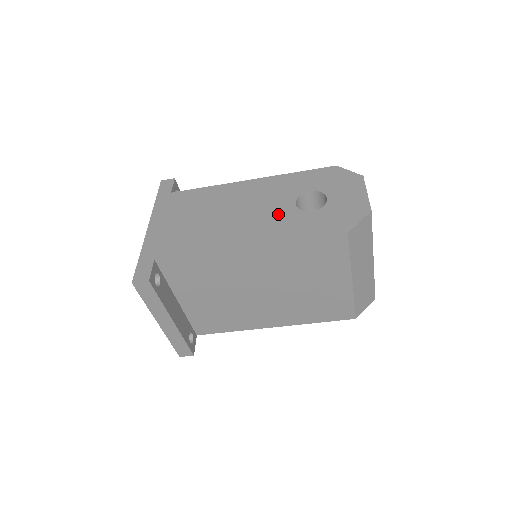
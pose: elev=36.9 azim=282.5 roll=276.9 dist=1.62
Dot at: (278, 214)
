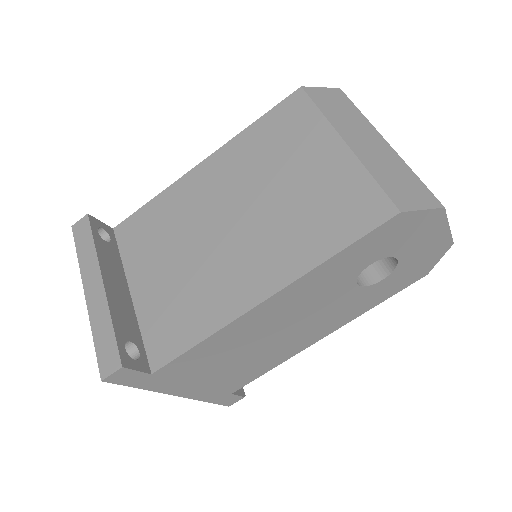
Dot at: occluded
